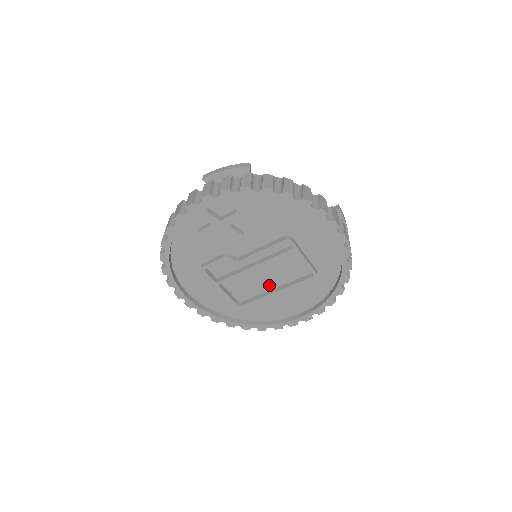
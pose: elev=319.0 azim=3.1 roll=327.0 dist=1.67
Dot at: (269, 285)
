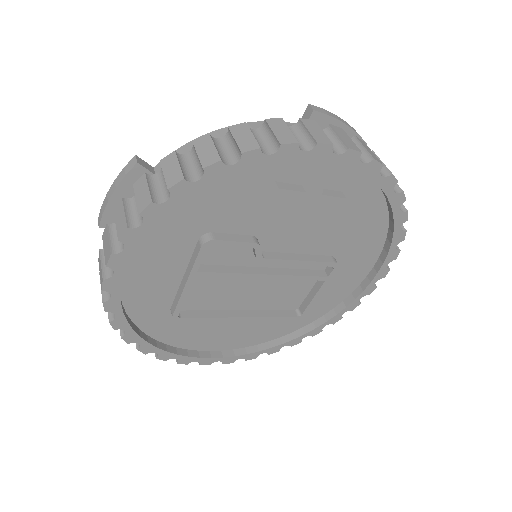
Dot at: (240, 303)
